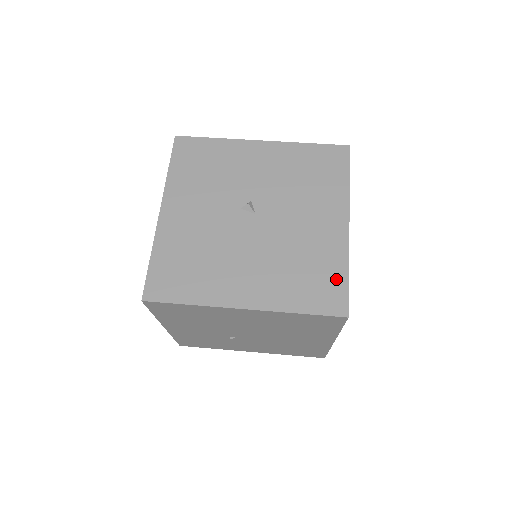
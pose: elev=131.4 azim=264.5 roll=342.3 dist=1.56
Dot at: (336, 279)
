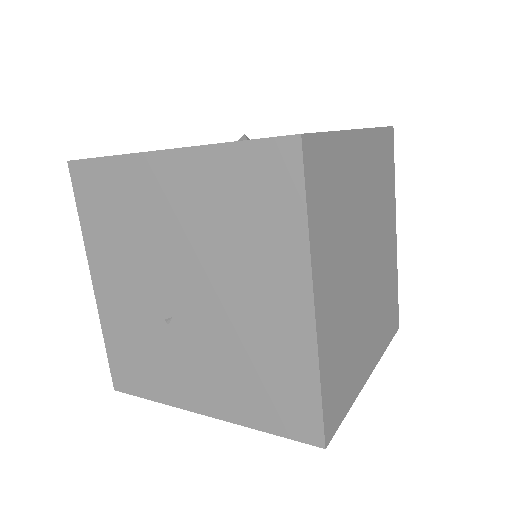
Dot at: occluded
